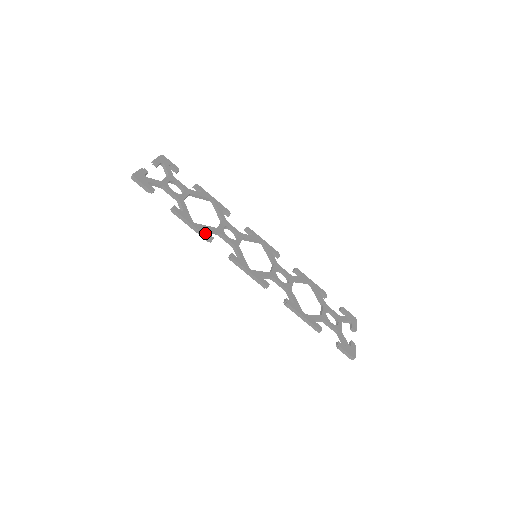
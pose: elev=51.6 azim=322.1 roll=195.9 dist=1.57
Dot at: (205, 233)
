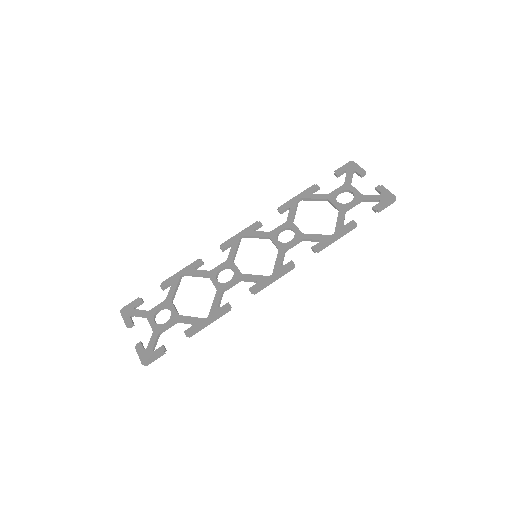
Dot at: (221, 311)
